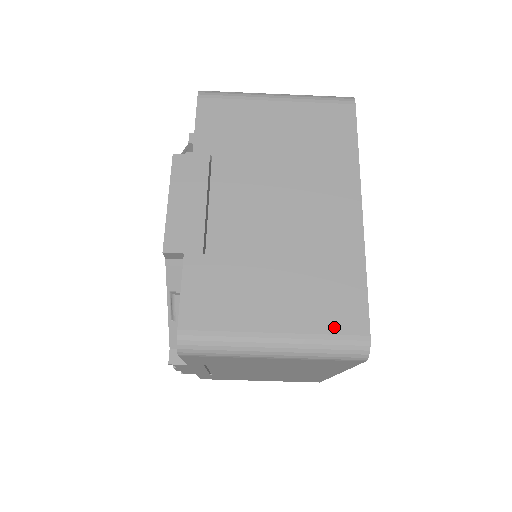
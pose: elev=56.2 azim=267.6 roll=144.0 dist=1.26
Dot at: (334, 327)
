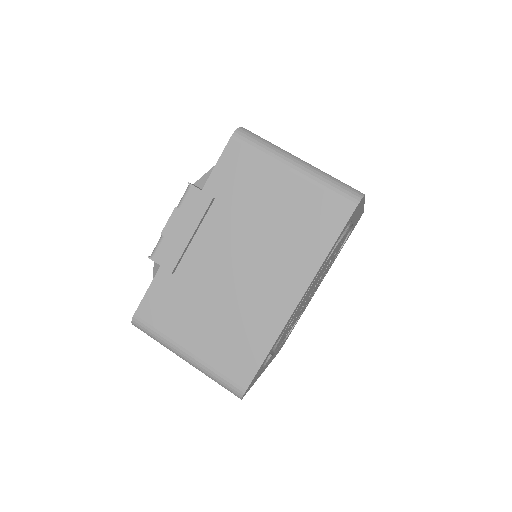
Dot at: occluded
